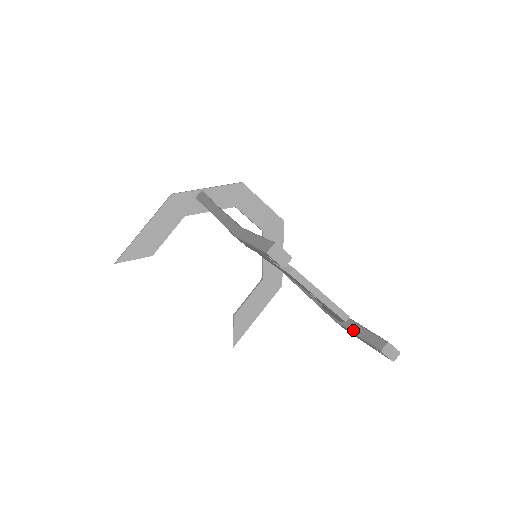
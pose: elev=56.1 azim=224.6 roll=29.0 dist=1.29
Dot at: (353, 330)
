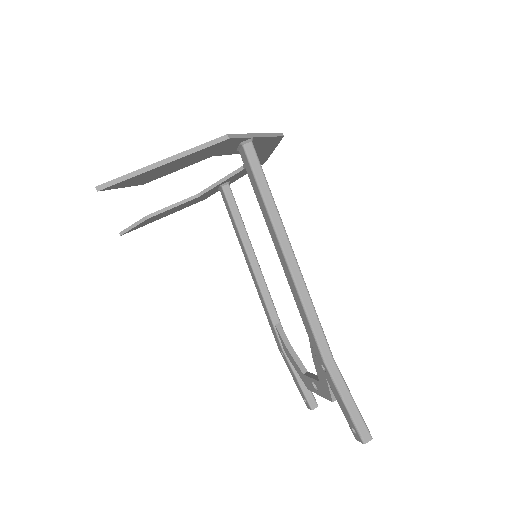
Dot at: (297, 376)
